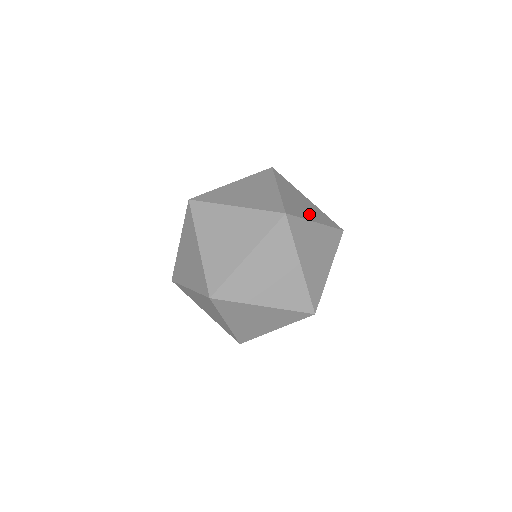
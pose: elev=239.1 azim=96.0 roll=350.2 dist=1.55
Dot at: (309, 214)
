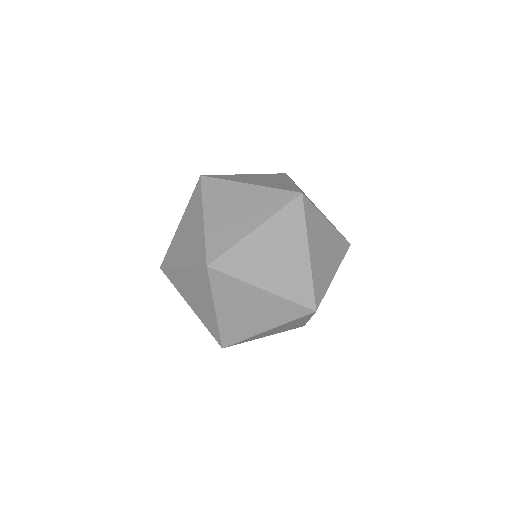
Dot at: occluded
